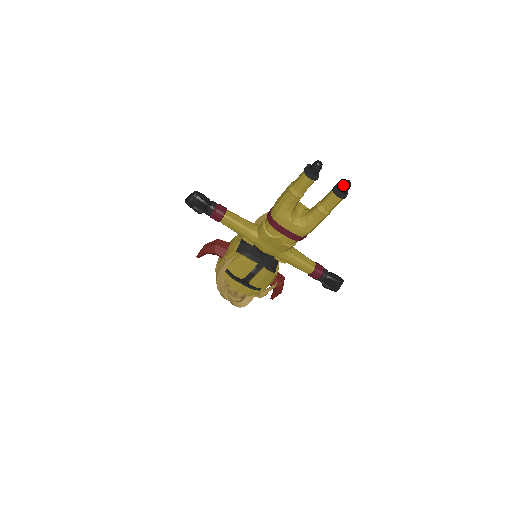
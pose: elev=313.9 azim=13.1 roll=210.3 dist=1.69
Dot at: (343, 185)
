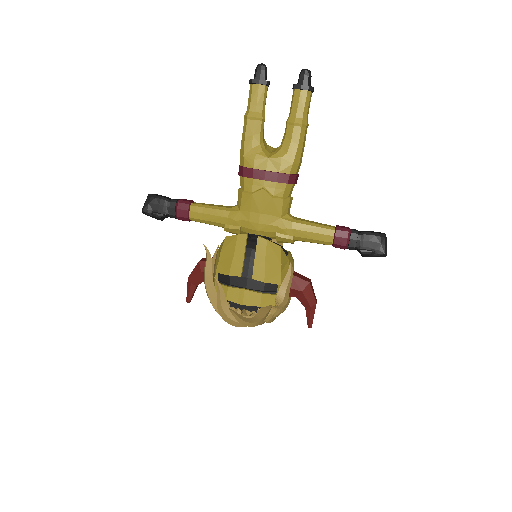
Dot at: (300, 74)
